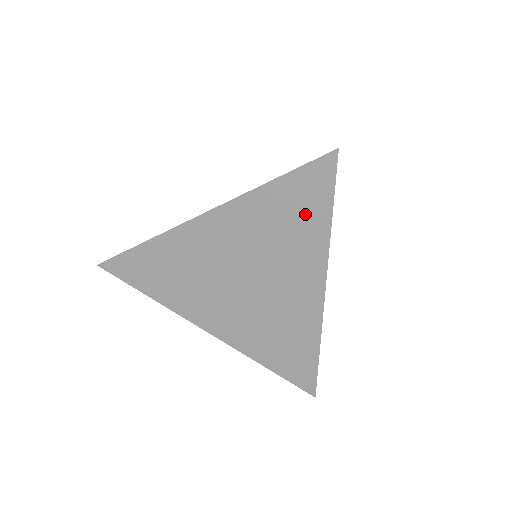
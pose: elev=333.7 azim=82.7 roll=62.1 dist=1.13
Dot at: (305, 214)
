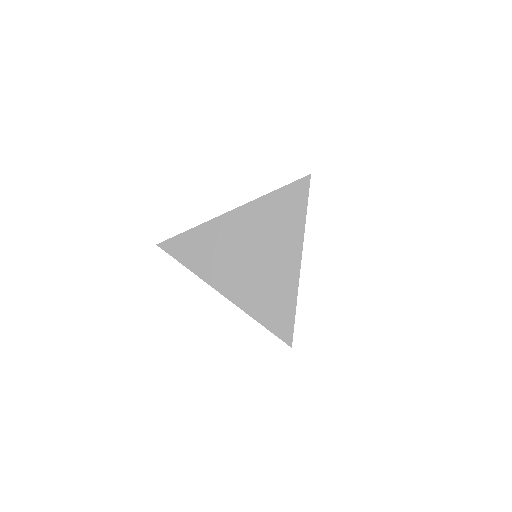
Dot at: (292, 210)
